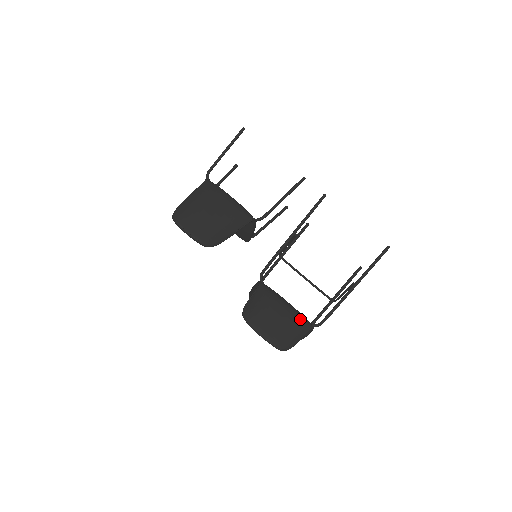
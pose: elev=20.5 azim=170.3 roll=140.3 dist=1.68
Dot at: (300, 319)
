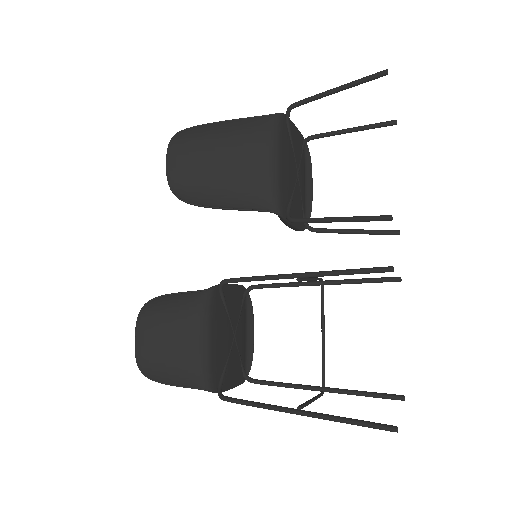
Dot at: (196, 369)
